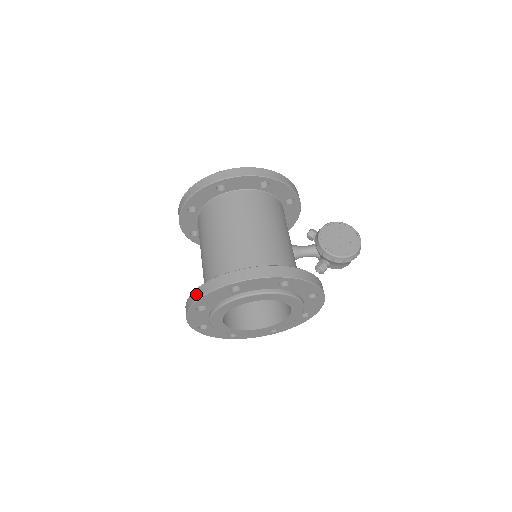
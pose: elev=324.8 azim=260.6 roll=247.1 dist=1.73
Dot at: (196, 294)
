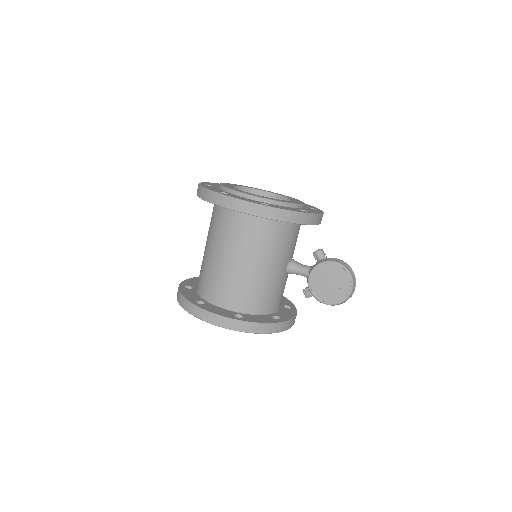
Dot at: (177, 294)
